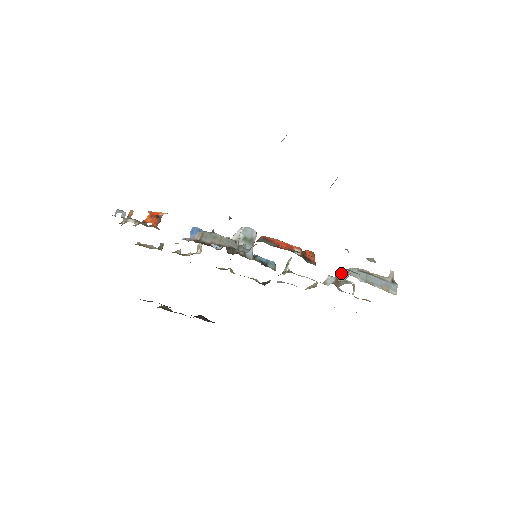
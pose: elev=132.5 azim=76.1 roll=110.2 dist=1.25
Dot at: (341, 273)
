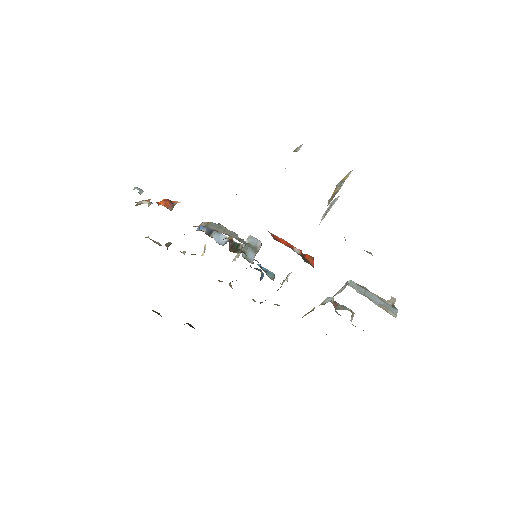
Dot at: (340, 289)
